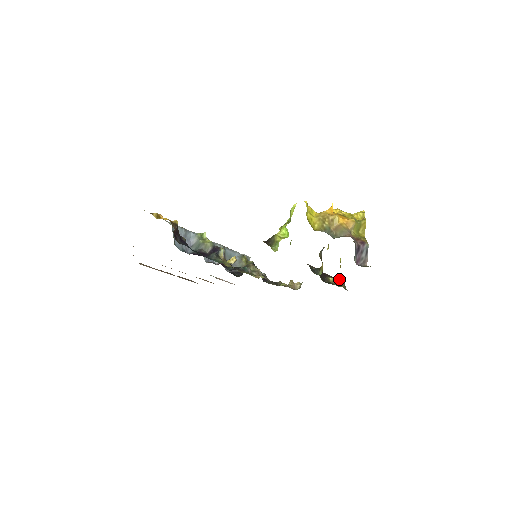
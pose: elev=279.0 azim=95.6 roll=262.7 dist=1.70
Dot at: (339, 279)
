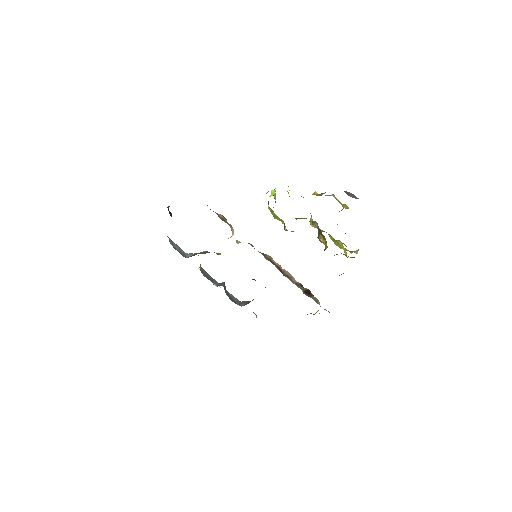
Dot at: occluded
